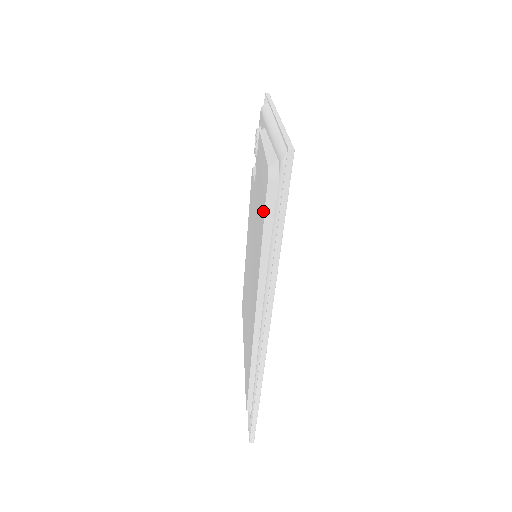
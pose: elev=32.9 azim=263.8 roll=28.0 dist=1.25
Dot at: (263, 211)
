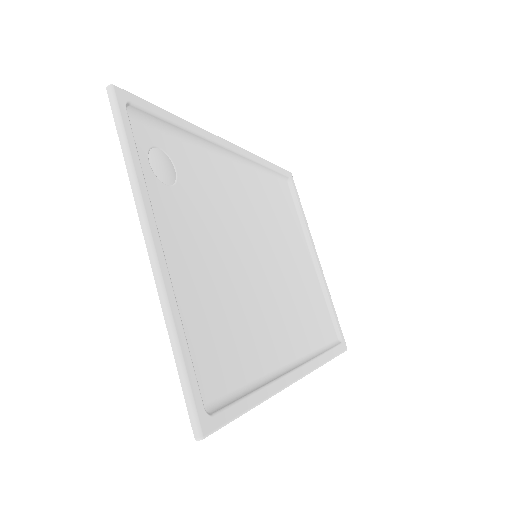
Dot at: occluded
